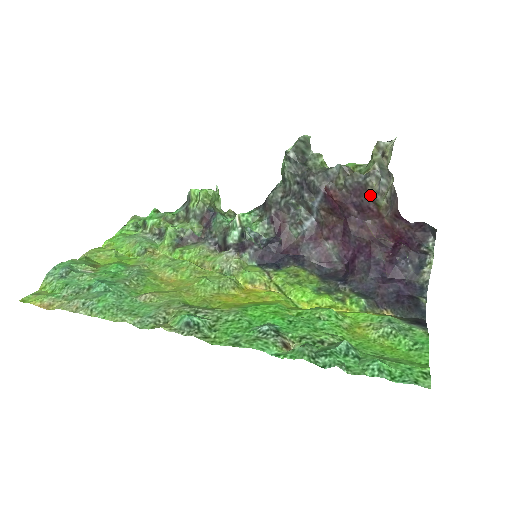
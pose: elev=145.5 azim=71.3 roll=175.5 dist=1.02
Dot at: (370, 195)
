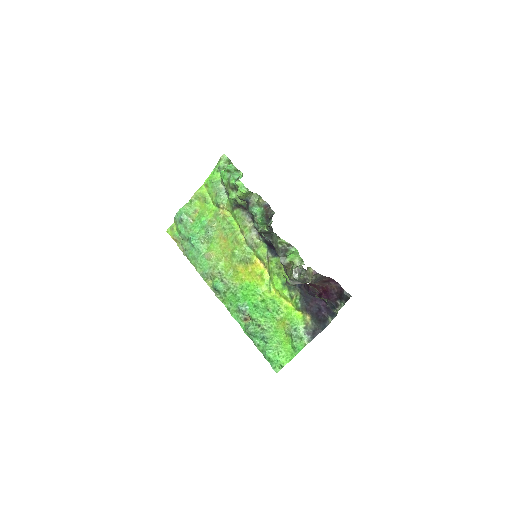
Dot at: (294, 283)
